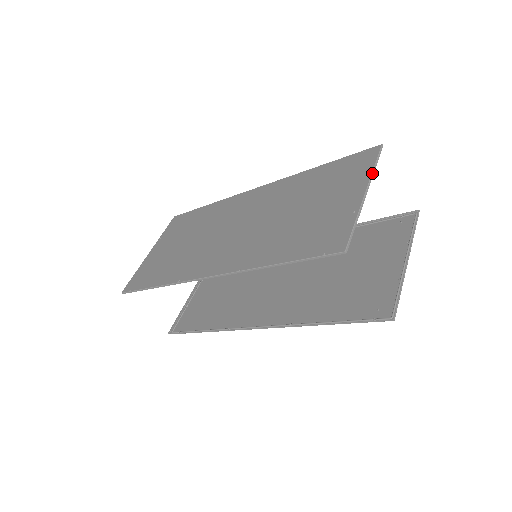
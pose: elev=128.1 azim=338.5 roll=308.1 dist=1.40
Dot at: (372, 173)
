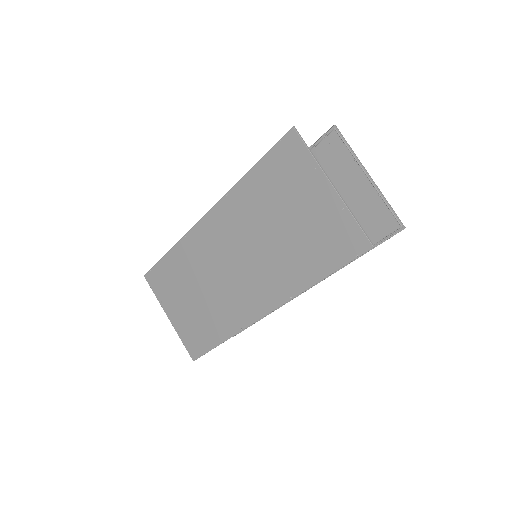
Dot at: (318, 164)
